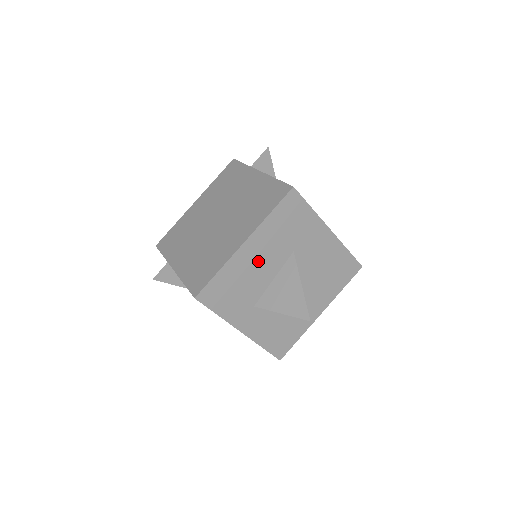
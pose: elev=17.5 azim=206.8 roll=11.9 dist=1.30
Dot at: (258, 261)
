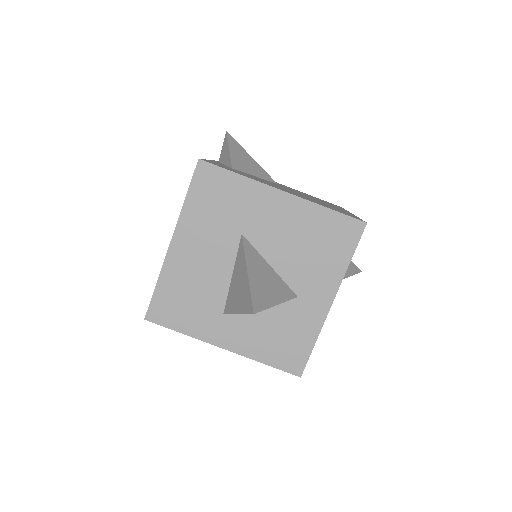
Dot at: (200, 259)
